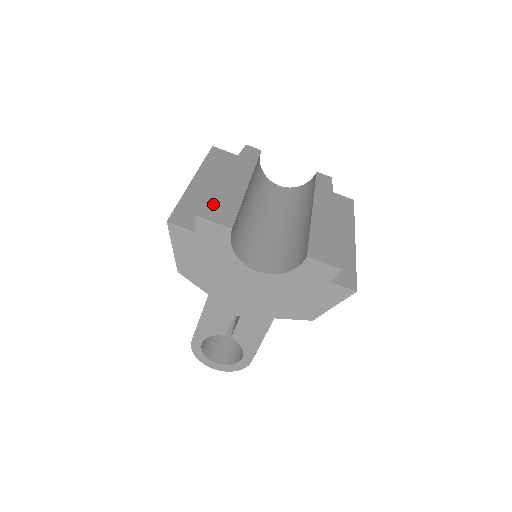
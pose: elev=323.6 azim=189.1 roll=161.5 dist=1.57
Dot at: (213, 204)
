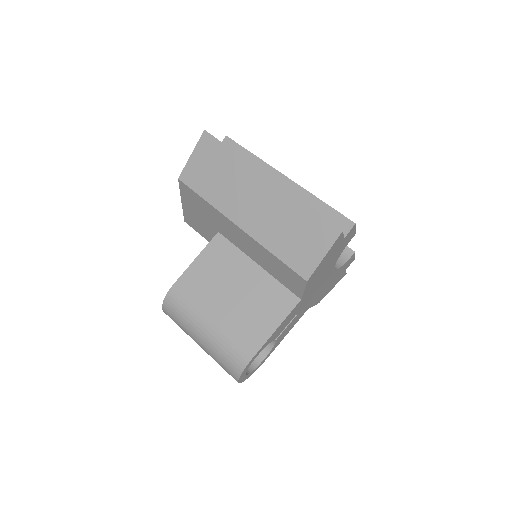
Dot at: occluded
